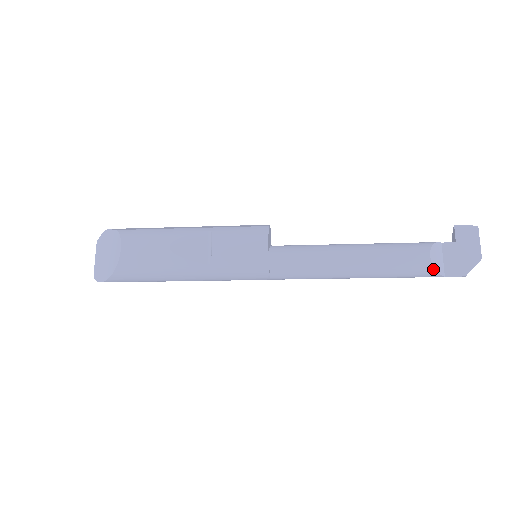
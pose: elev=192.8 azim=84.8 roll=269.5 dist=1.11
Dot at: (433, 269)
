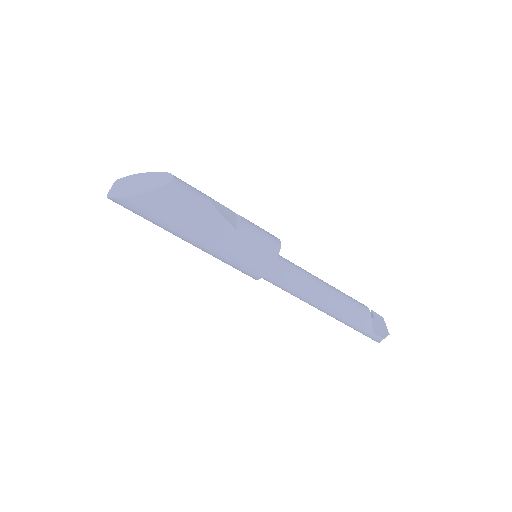
Dot at: (371, 319)
